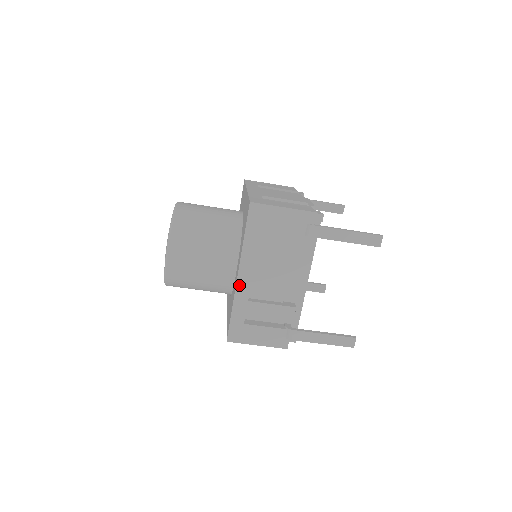
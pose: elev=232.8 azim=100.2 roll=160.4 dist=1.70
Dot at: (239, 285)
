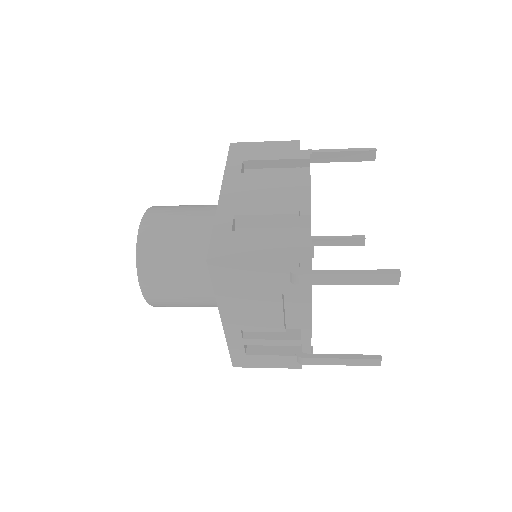
Dot at: (227, 328)
